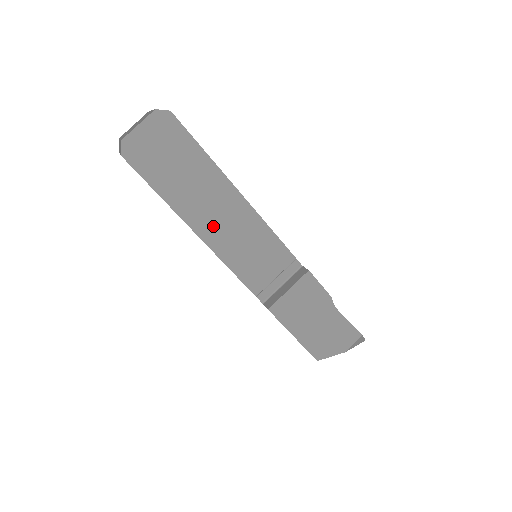
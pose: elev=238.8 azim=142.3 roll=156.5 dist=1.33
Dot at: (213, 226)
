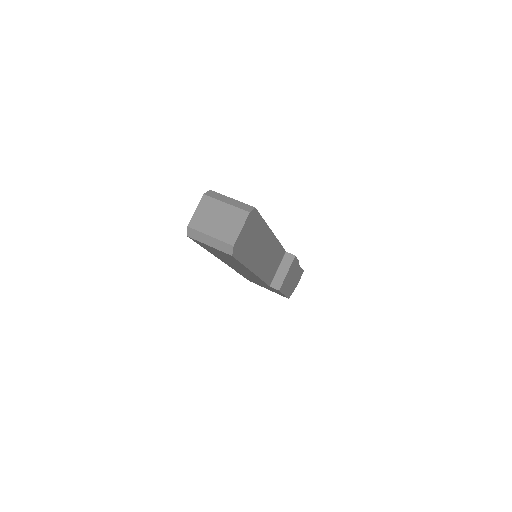
Dot at: (260, 262)
